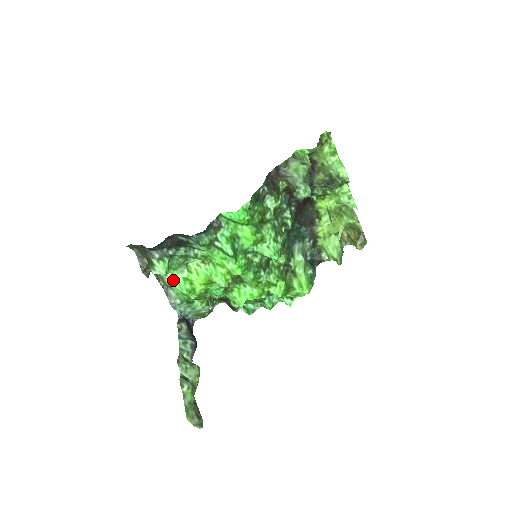
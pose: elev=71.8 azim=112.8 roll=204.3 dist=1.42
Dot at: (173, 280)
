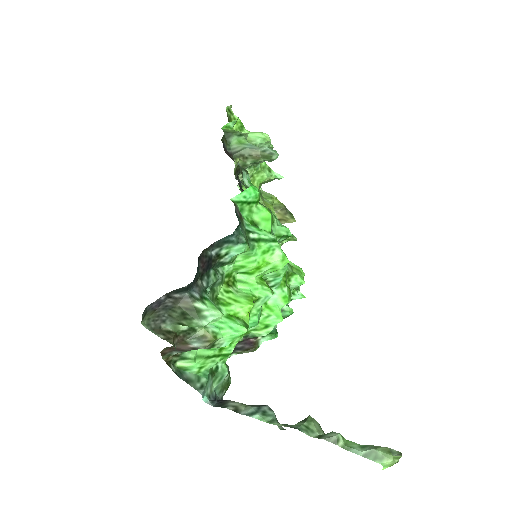
Dot at: (217, 328)
